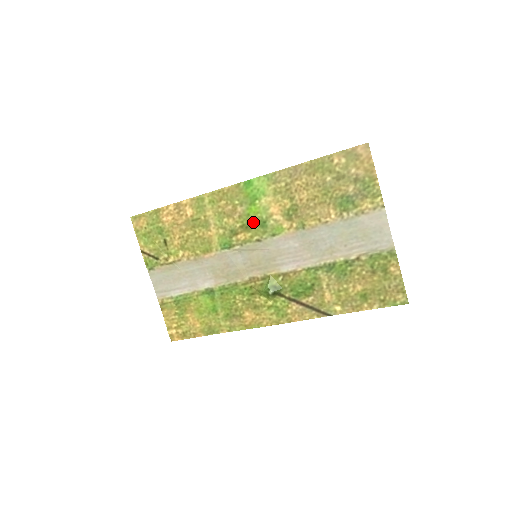
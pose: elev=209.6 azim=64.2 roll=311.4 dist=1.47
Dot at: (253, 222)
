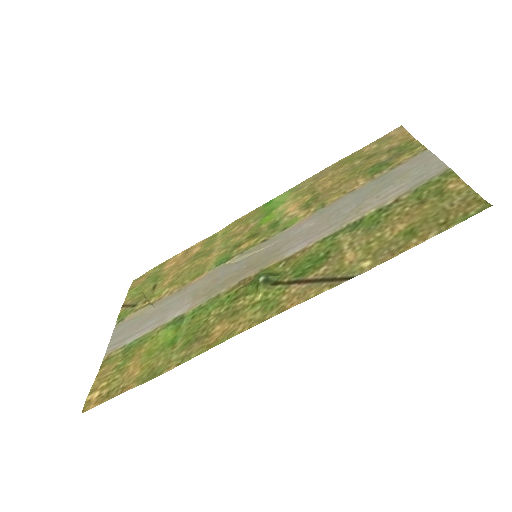
Dot at: (263, 228)
